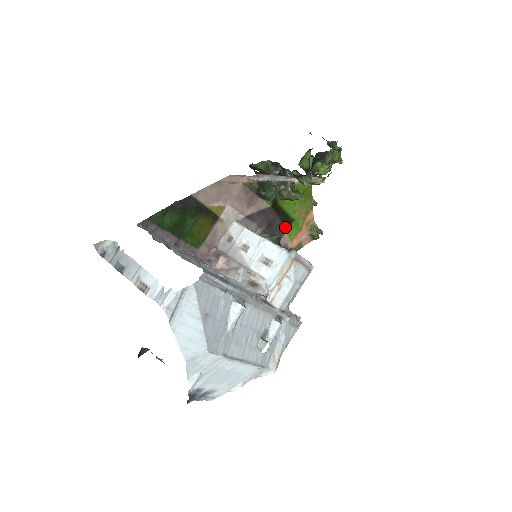
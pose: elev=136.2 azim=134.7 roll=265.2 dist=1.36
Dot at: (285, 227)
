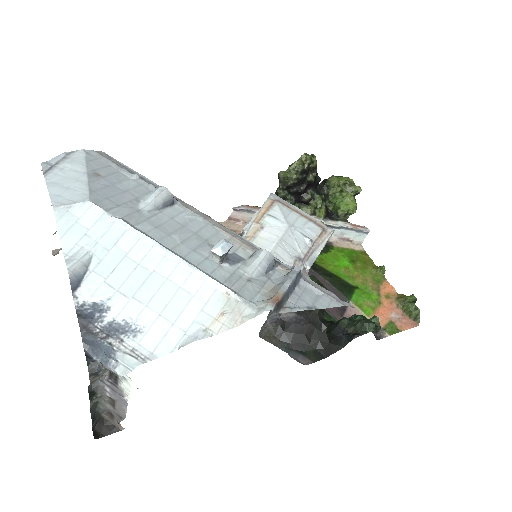
Dot at: (344, 294)
